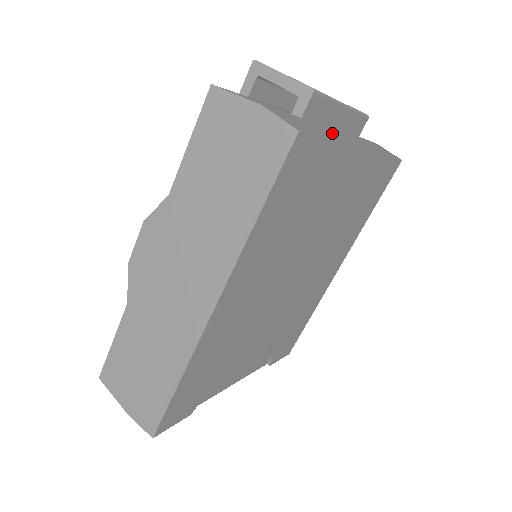
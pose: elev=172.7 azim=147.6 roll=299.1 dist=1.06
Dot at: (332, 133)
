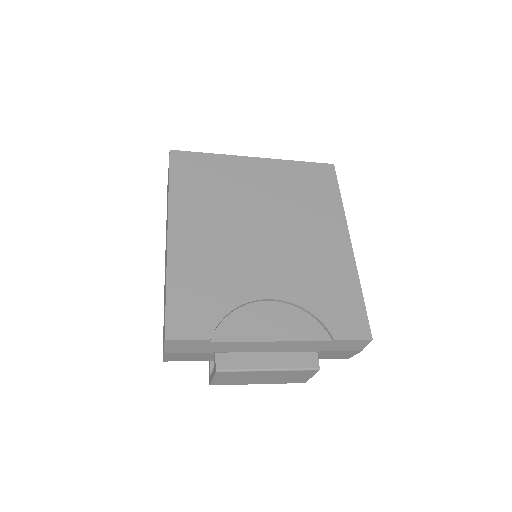
Dot at: occluded
